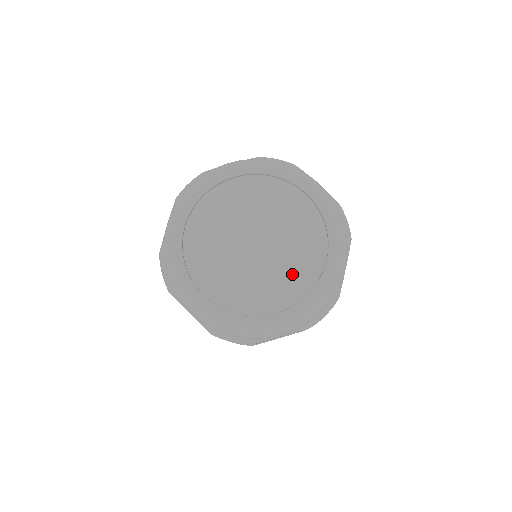
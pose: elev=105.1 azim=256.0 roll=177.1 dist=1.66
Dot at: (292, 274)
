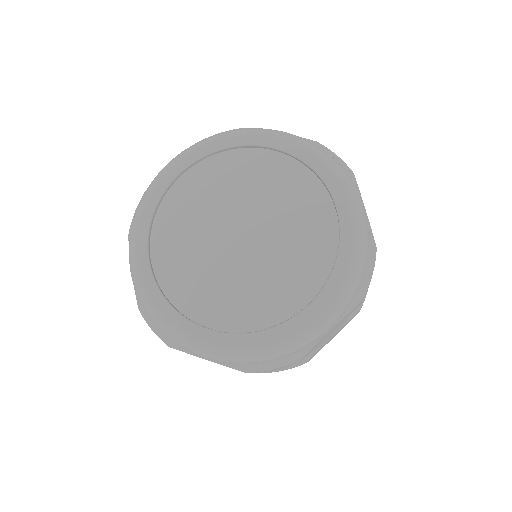
Dot at: (303, 248)
